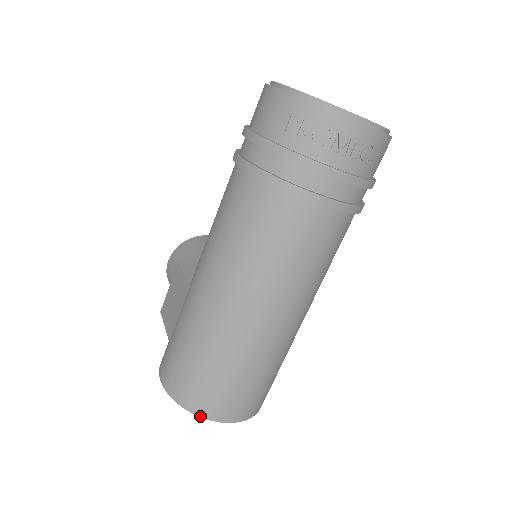
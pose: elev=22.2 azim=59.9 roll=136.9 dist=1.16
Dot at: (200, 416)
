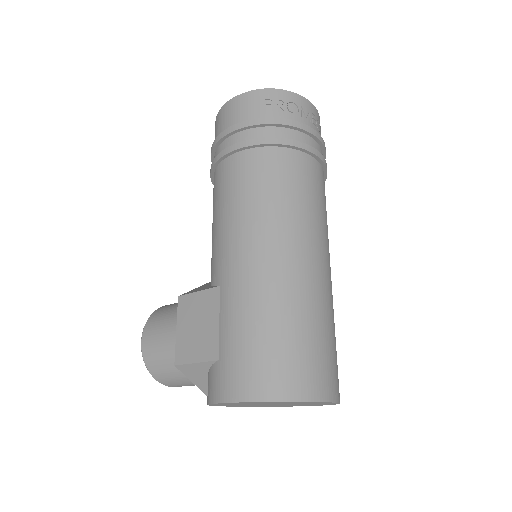
Dot at: (305, 400)
